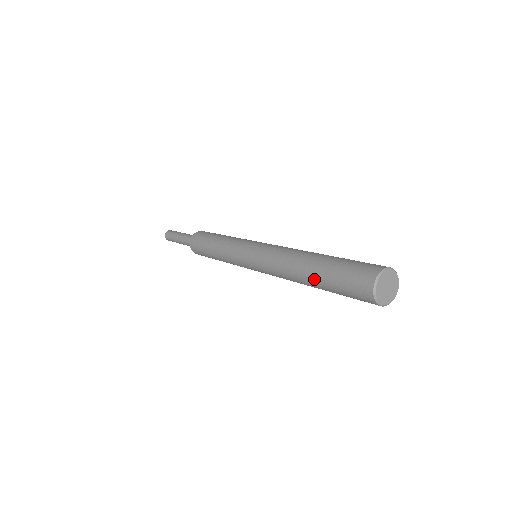
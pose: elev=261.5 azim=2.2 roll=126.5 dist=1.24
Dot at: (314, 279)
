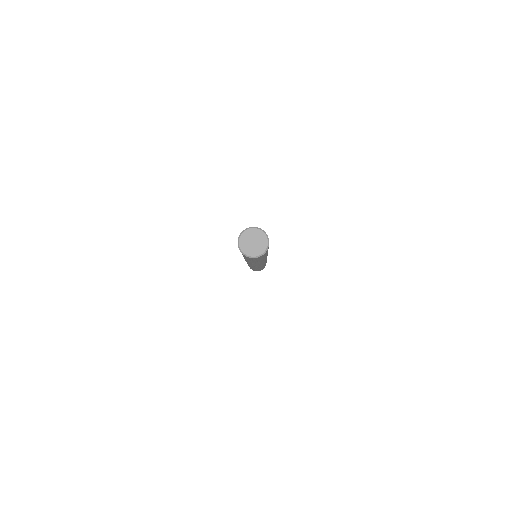
Dot at: occluded
